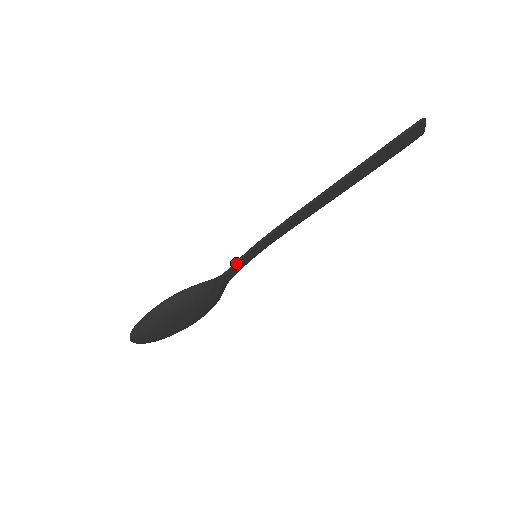
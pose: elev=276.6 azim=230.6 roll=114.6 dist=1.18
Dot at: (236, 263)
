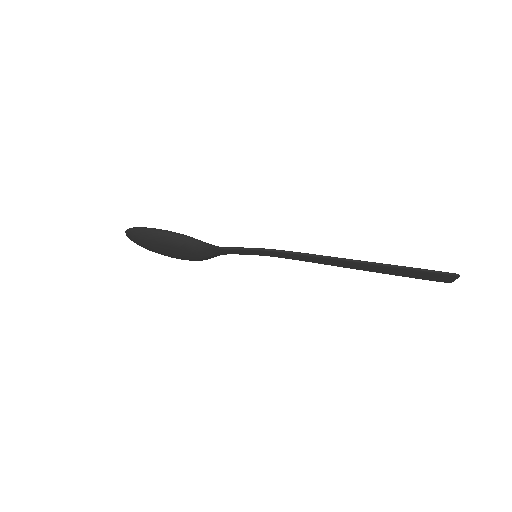
Dot at: (238, 249)
